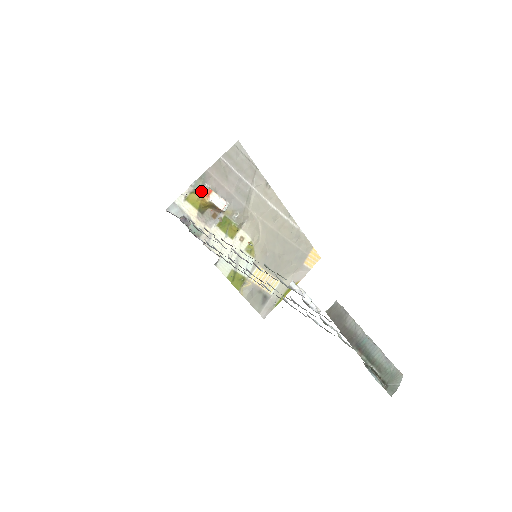
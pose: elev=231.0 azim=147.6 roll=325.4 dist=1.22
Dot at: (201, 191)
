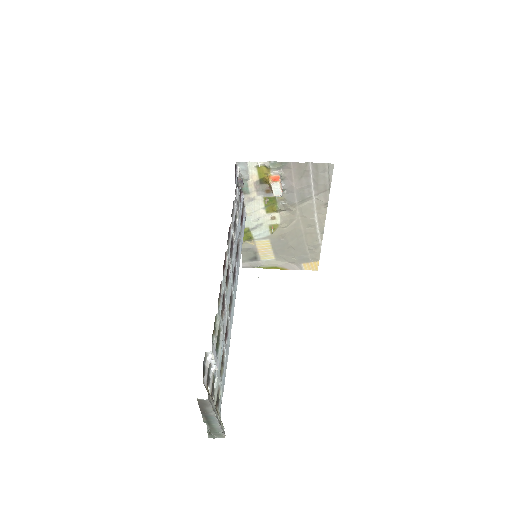
Dot at: (273, 171)
